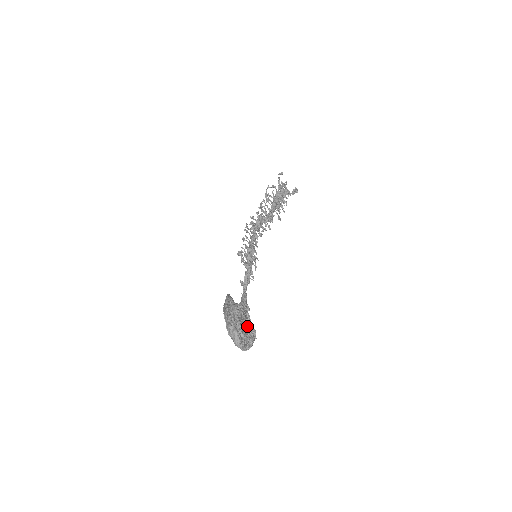
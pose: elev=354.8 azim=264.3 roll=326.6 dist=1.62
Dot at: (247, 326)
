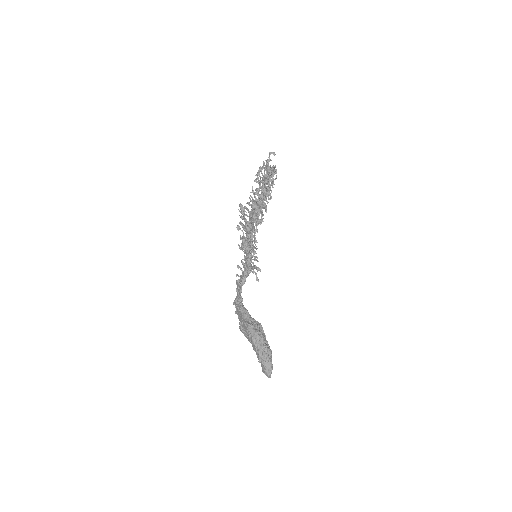
Dot at: occluded
